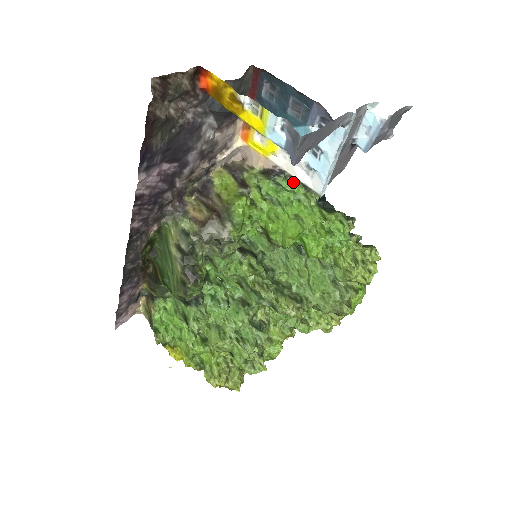
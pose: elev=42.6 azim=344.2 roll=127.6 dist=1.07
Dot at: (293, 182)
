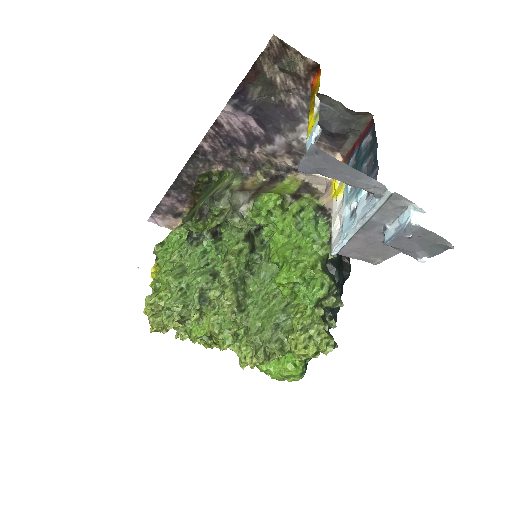
Dot at: (327, 229)
